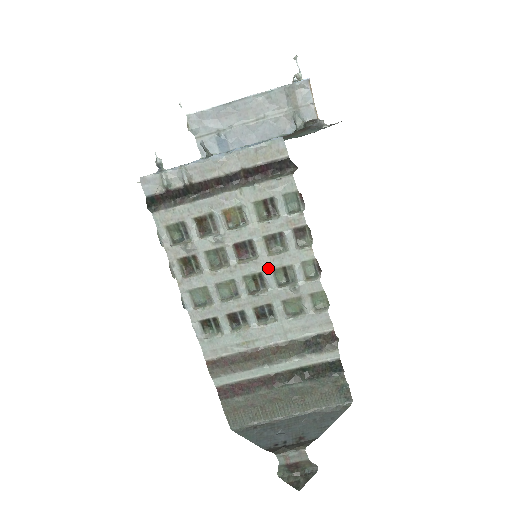
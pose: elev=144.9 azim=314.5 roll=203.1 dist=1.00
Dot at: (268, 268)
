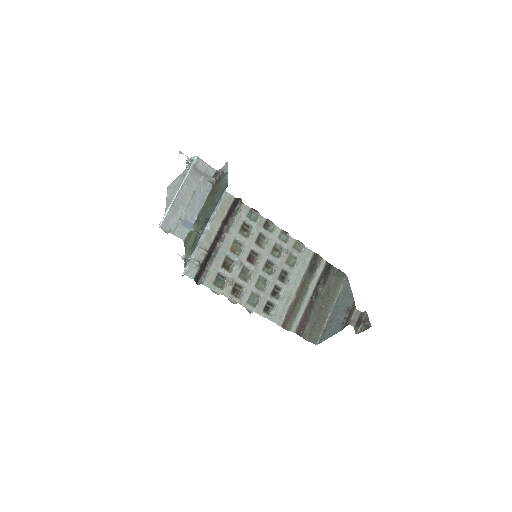
Dot at: (268, 254)
